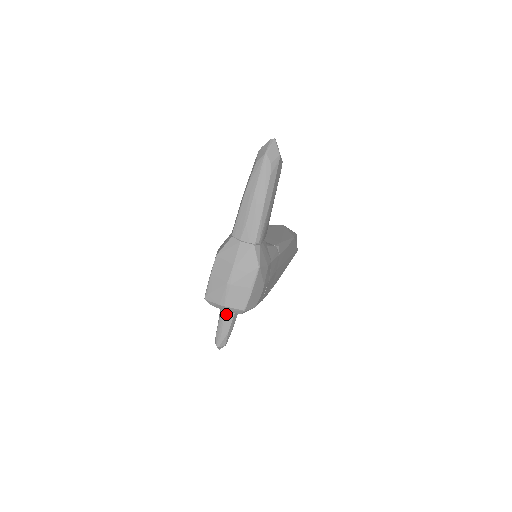
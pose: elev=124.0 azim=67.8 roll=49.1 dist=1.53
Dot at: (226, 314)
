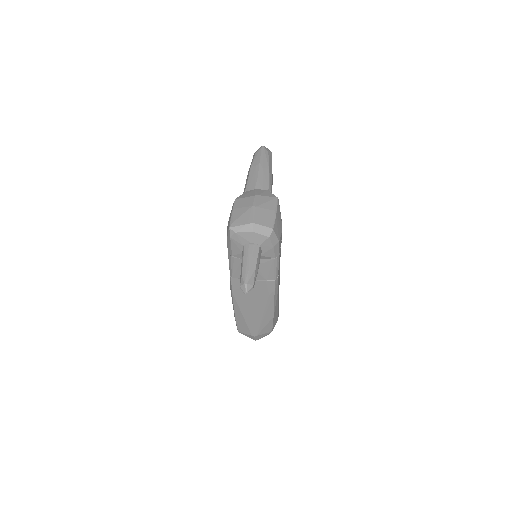
Dot at: (251, 248)
